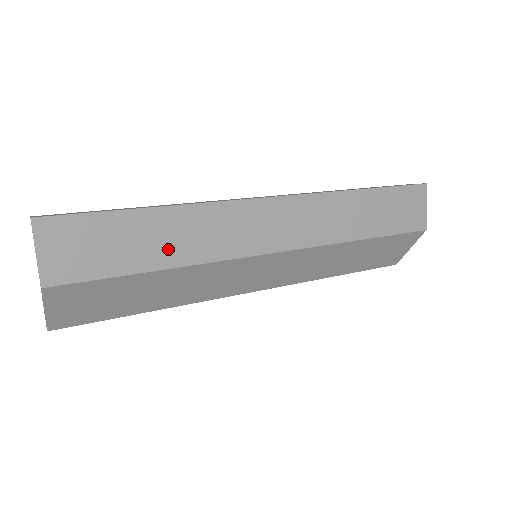
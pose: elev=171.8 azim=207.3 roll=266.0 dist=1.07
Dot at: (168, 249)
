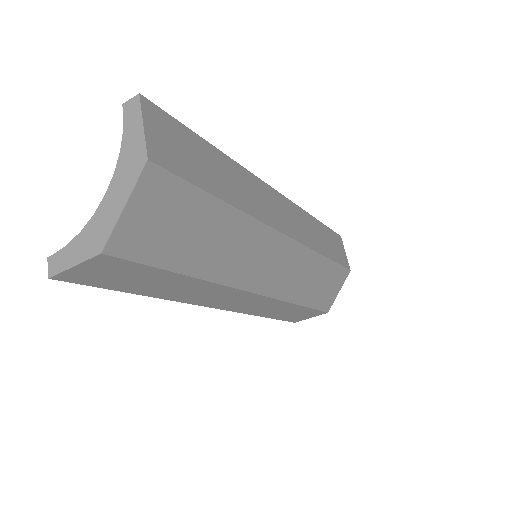
Dot at: (229, 188)
